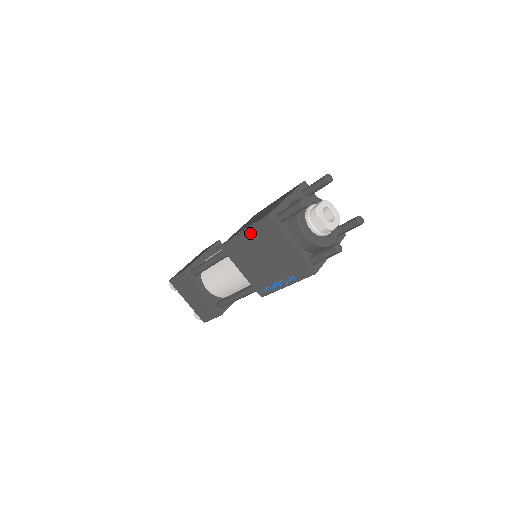
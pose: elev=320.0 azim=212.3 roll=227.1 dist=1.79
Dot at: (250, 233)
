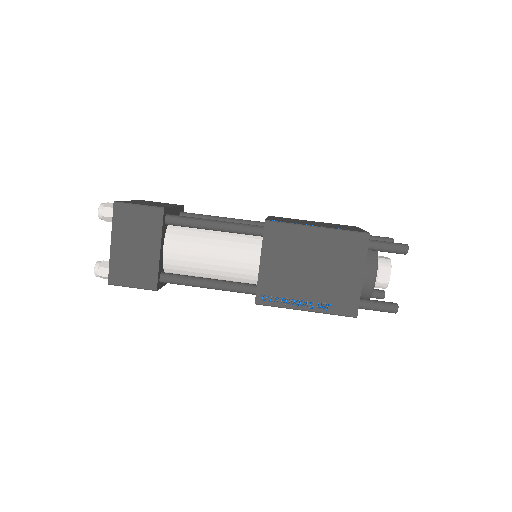
Dot at: (326, 234)
